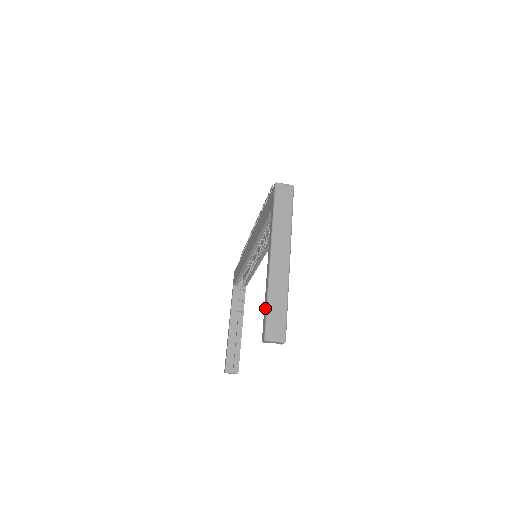
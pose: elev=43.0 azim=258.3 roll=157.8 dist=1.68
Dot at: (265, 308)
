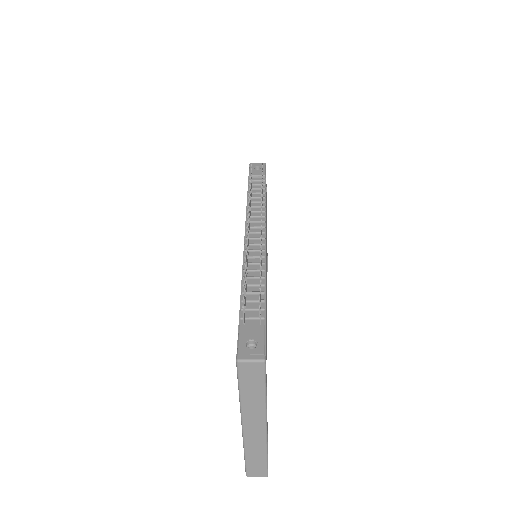
Dot at: (244, 456)
